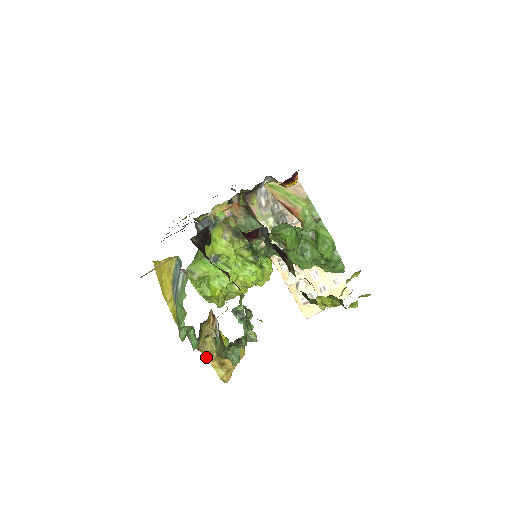
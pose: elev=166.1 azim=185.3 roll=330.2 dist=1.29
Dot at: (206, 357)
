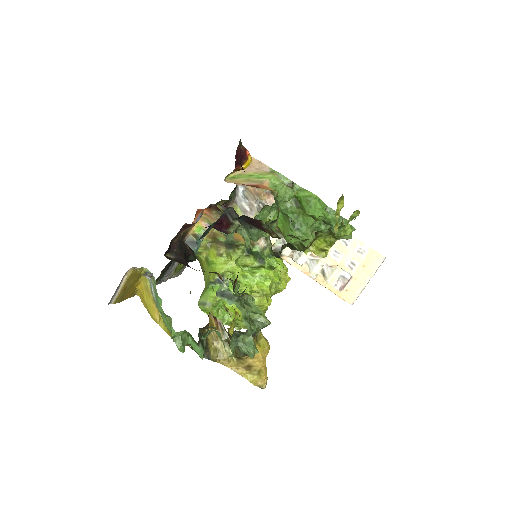
Dot at: (228, 367)
